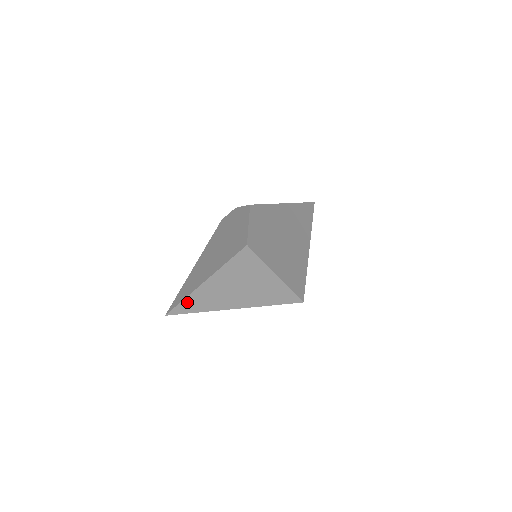
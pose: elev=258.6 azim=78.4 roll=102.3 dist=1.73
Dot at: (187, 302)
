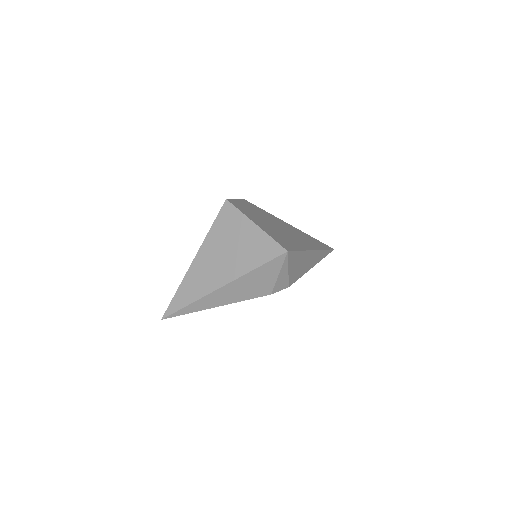
Dot at: (180, 292)
